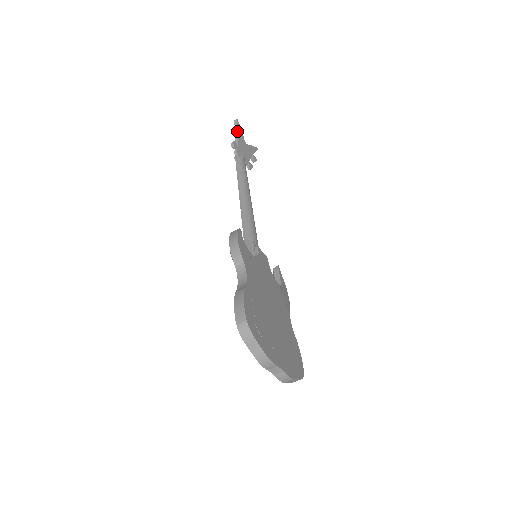
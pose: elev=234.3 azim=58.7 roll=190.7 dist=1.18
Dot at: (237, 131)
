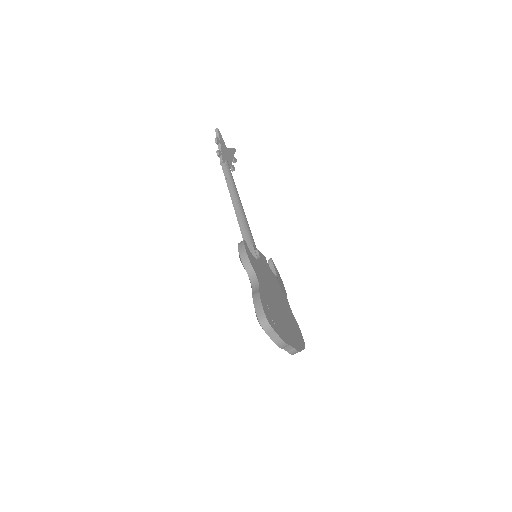
Dot at: (219, 139)
